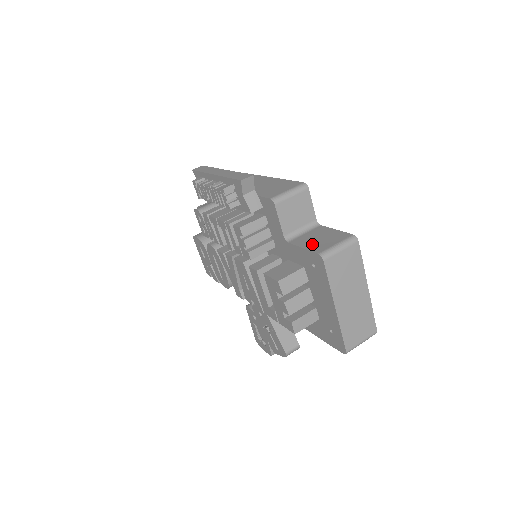
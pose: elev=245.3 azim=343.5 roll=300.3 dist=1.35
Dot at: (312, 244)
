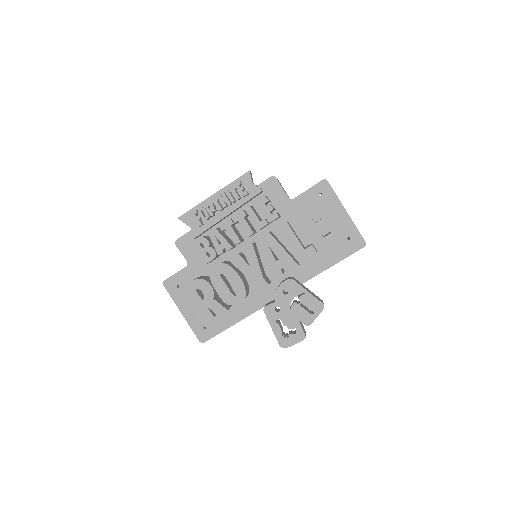
Dot at: occluded
